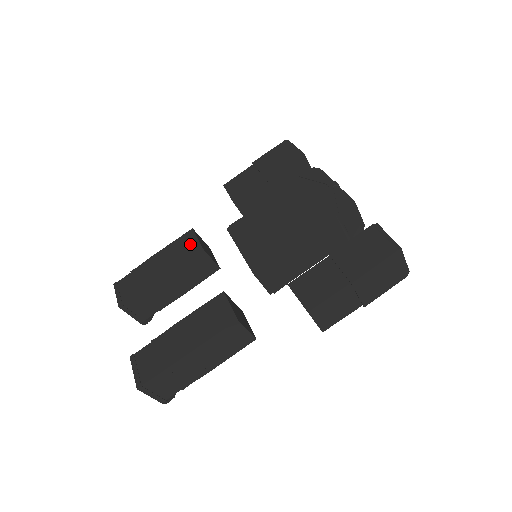
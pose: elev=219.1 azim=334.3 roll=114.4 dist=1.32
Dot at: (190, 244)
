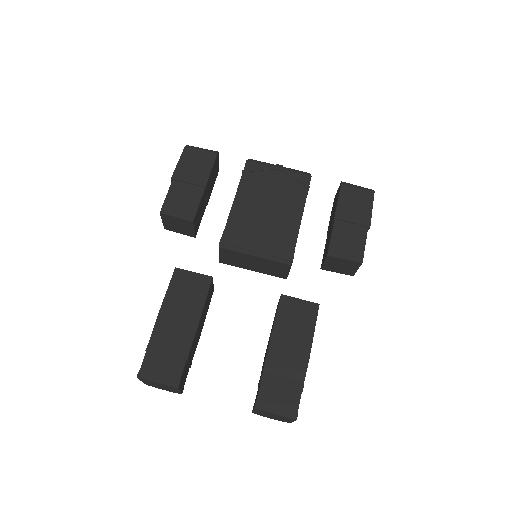
Dot at: (193, 281)
